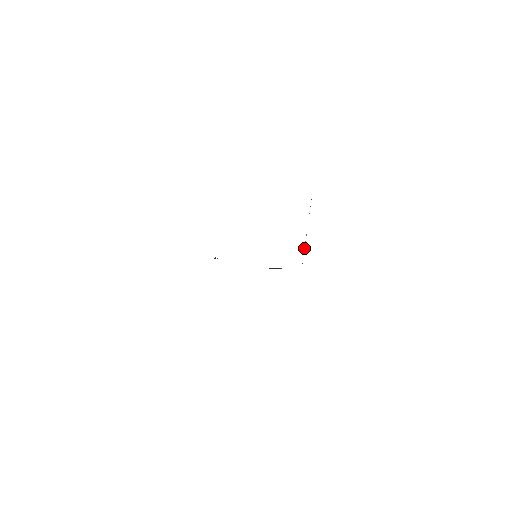
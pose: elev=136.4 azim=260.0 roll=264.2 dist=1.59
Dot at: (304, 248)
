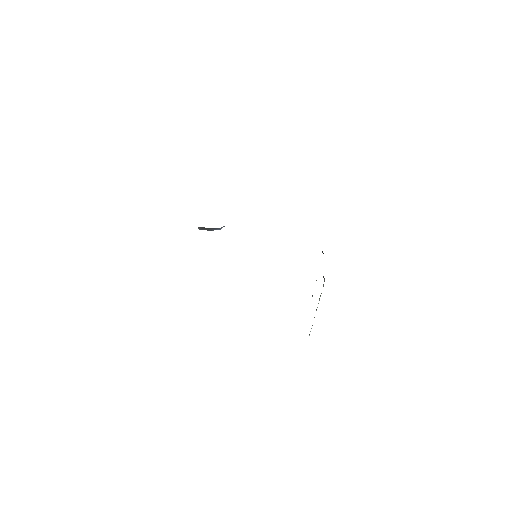
Dot at: (319, 298)
